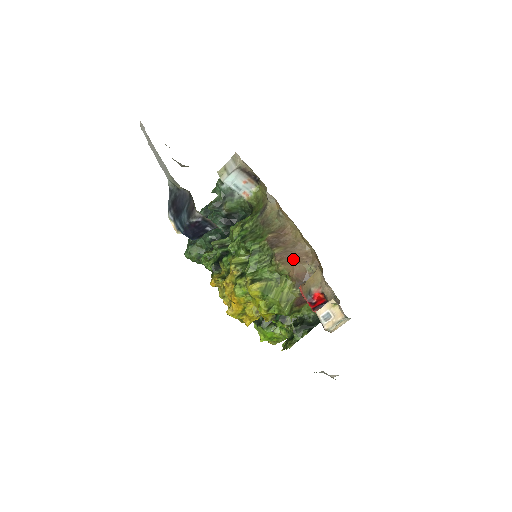
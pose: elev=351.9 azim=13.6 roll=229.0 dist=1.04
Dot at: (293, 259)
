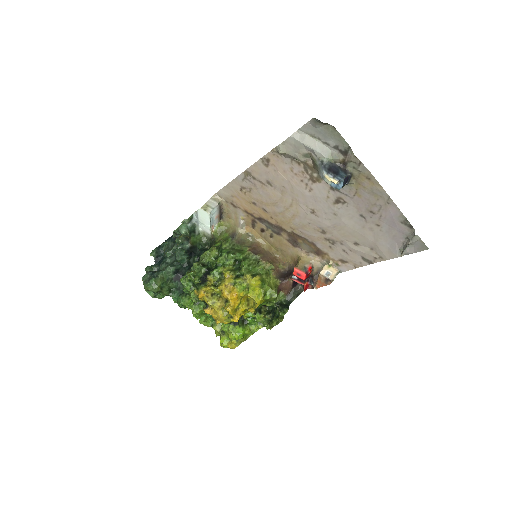
Dot at: (271, 260)
